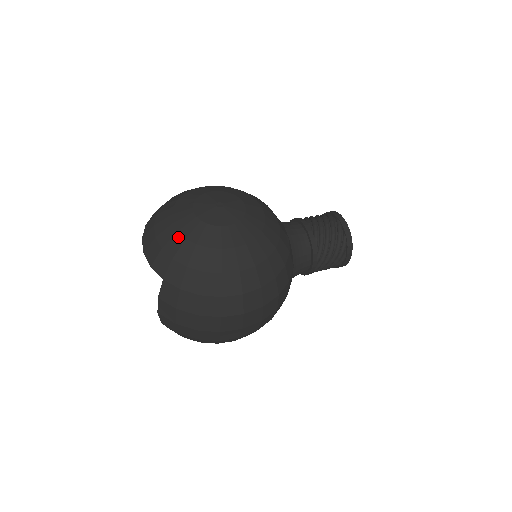
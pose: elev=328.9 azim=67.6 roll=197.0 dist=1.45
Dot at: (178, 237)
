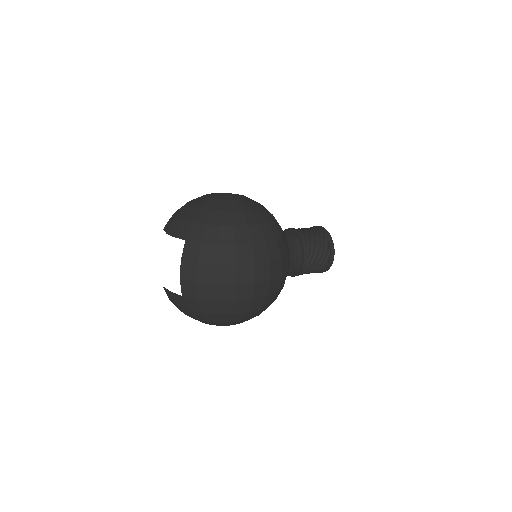
Dot at: (196, 210)
